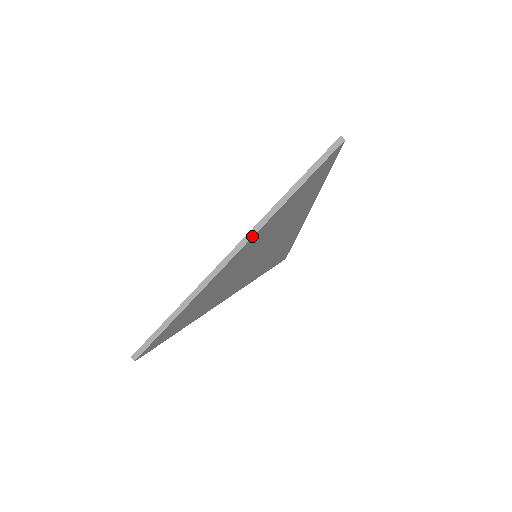
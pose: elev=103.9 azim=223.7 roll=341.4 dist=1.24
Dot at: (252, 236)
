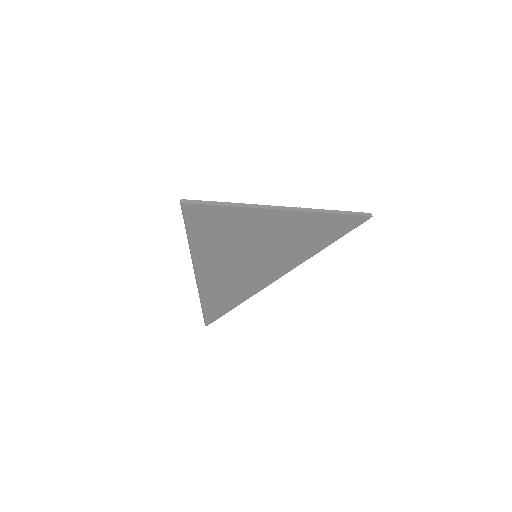
Dot at: (307, 211)
